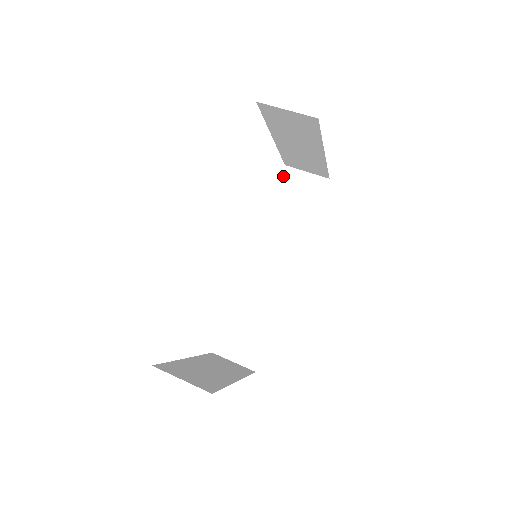
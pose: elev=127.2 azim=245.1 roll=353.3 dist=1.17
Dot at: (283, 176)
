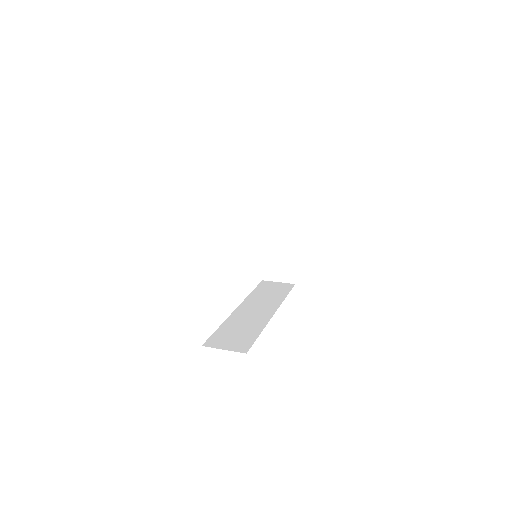
Dot at: (261, 283)
